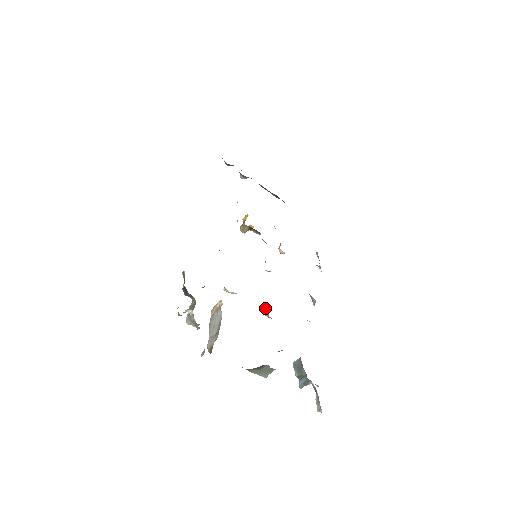
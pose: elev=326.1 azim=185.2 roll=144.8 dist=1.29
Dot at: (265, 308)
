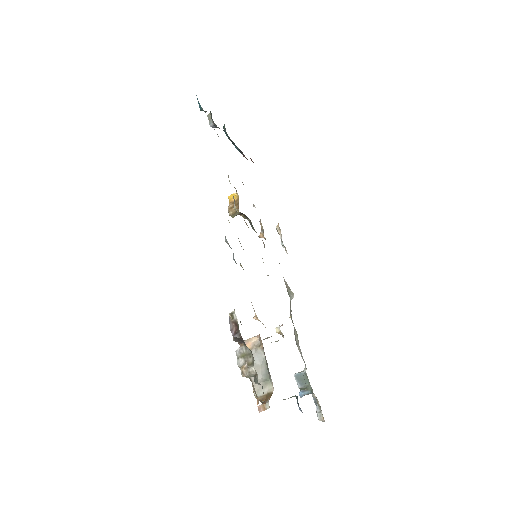
Dot at: (279, 327)
